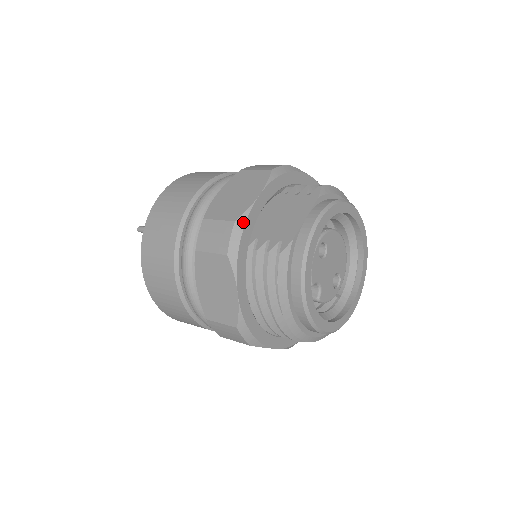
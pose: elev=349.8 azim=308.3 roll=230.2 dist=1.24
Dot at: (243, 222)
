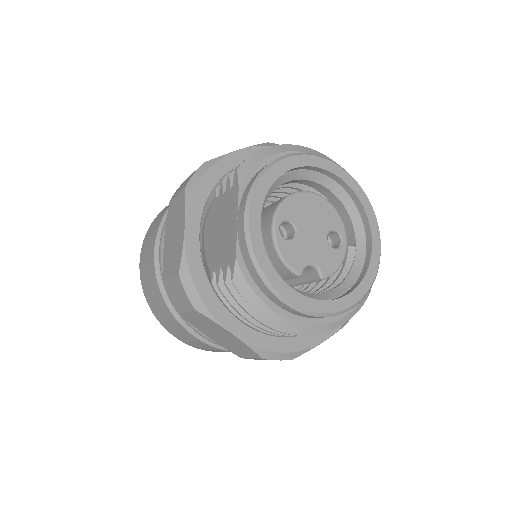
Dot at: (186, 269)
